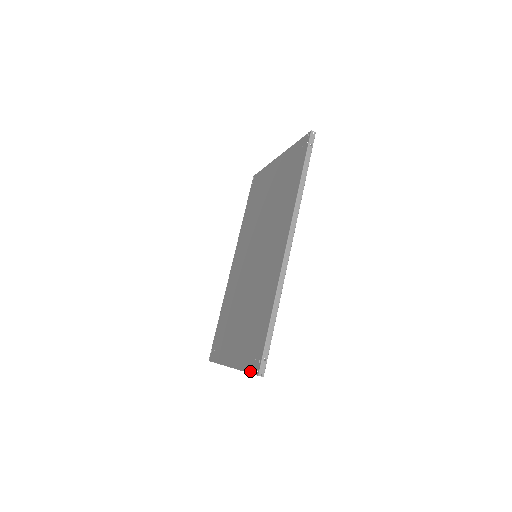
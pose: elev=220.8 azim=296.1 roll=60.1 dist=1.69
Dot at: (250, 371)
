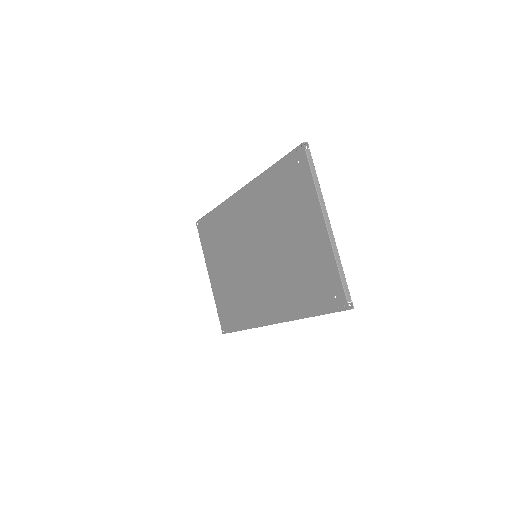
Dot at: (219, 320)
